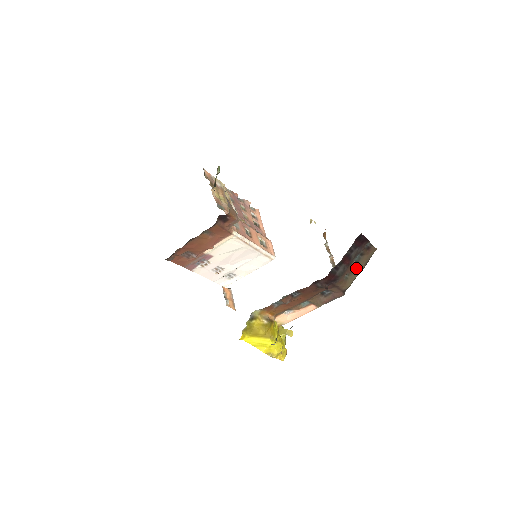
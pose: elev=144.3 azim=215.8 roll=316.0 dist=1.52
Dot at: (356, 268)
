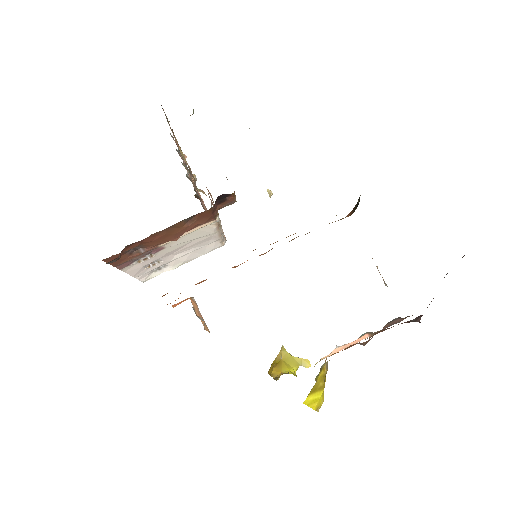
Dot at: occluded
